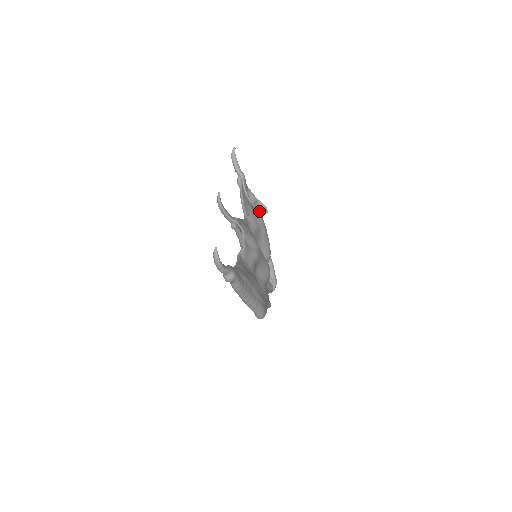
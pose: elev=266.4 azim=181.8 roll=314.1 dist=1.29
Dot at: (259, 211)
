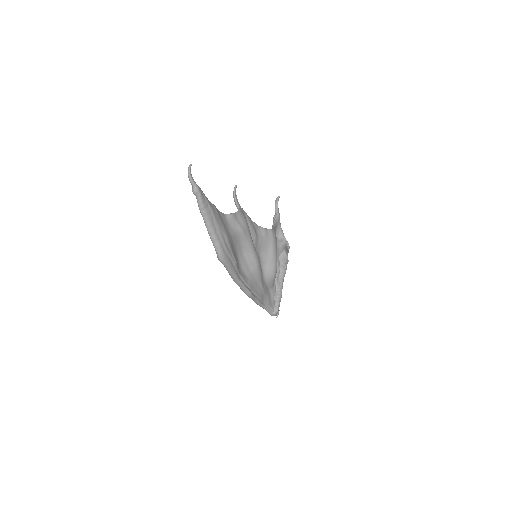
Dot at: (274, 233)
